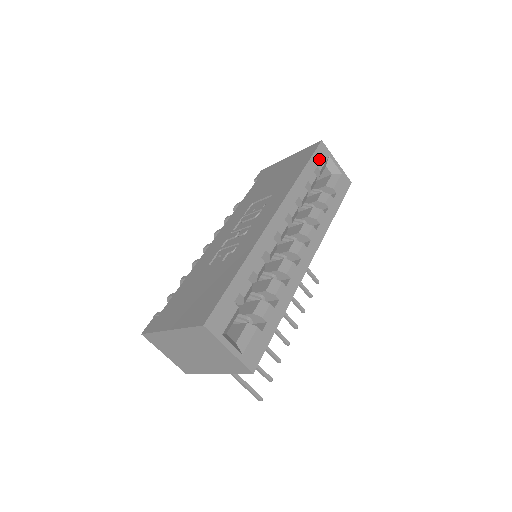
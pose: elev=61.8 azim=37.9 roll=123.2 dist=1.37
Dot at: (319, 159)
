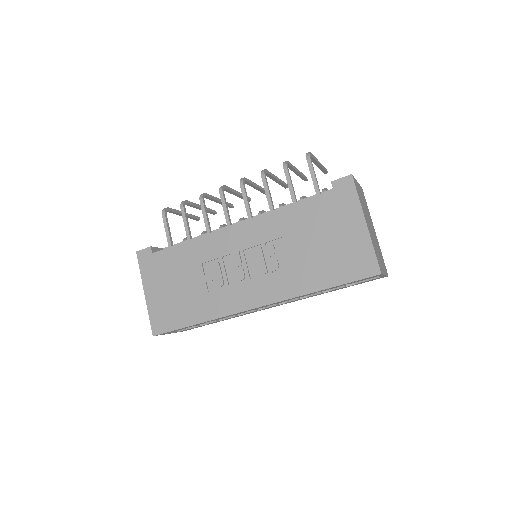
Dot at: (358, 281)
